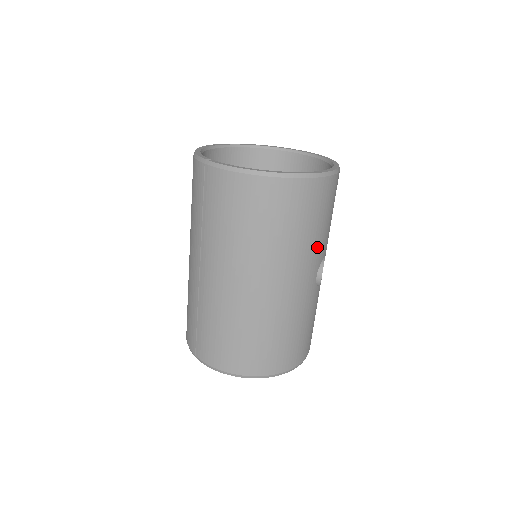
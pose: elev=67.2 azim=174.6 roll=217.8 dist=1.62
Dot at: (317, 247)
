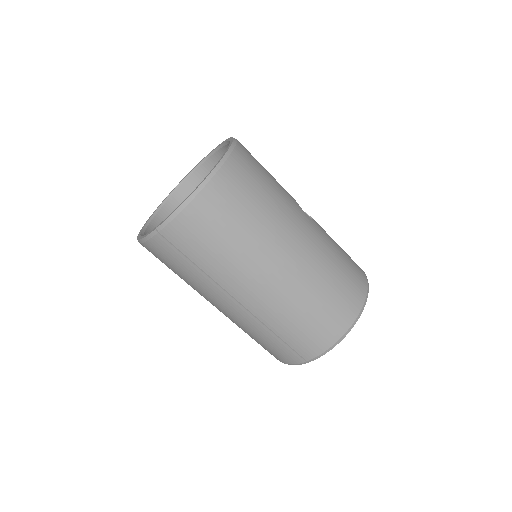
Dot at: (284, 195)
